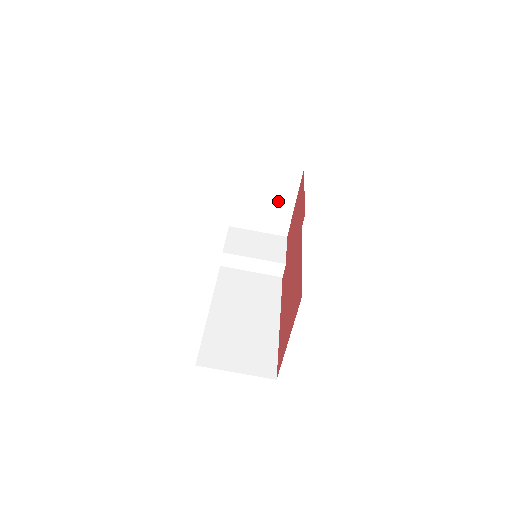
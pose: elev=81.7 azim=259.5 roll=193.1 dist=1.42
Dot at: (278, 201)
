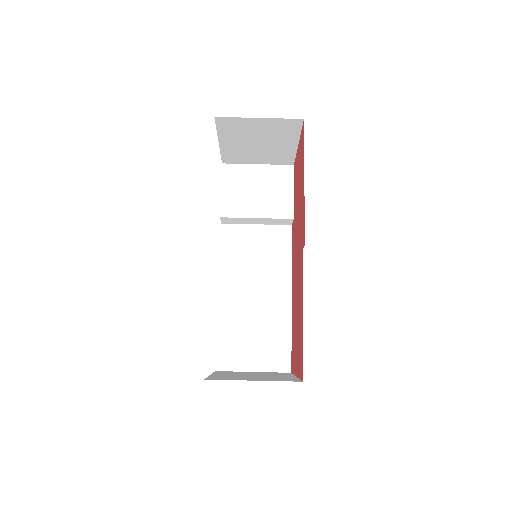
Dot at: (276, 143)
